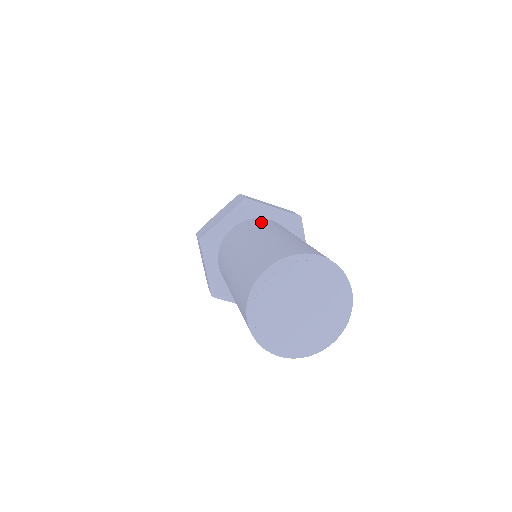
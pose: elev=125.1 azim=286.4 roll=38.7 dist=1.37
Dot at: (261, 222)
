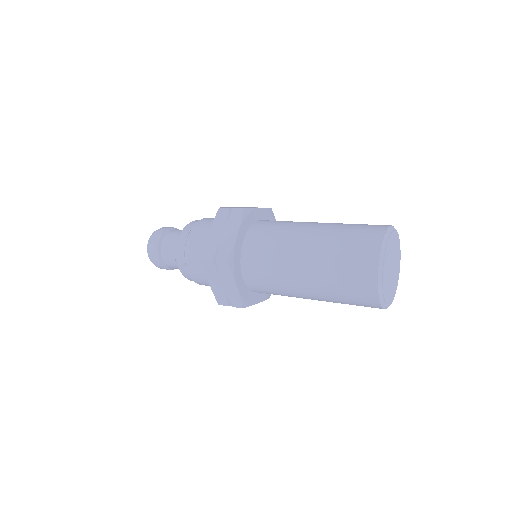
Dot at: (272, 224)
